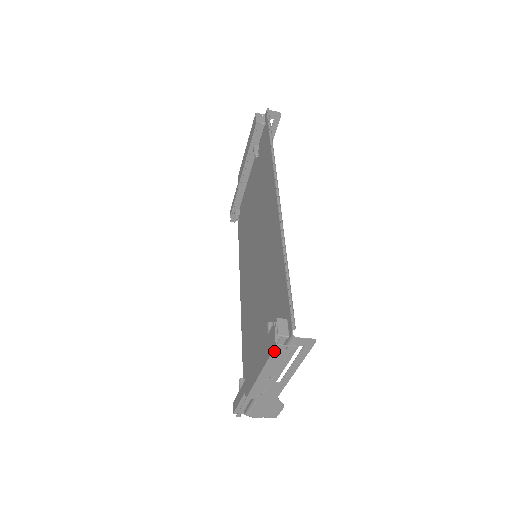
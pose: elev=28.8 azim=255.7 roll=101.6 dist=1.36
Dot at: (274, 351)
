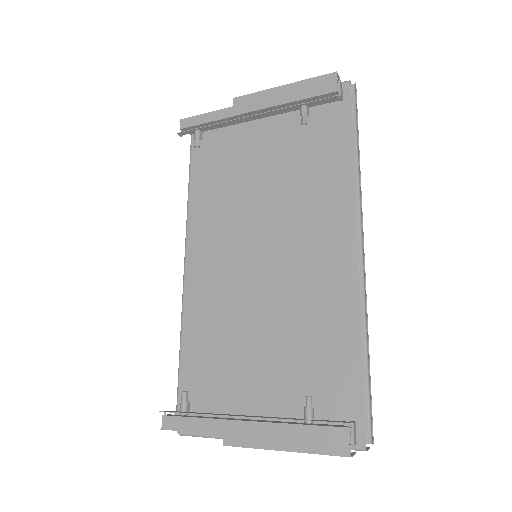
Dot at: occluded
